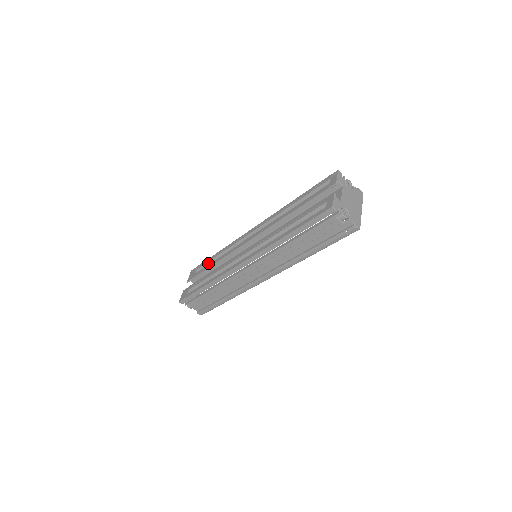
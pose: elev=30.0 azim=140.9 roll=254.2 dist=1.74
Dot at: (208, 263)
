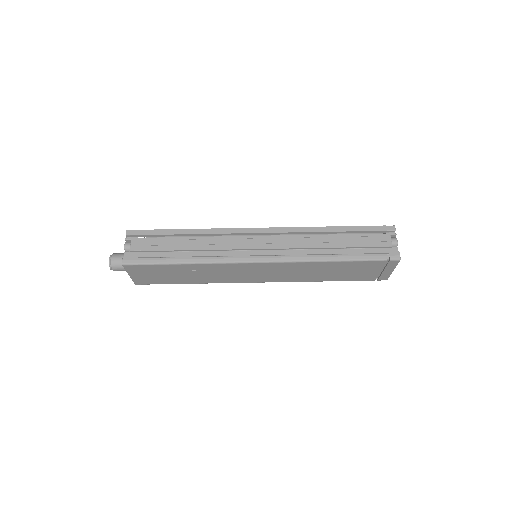
Dot at: occluded
